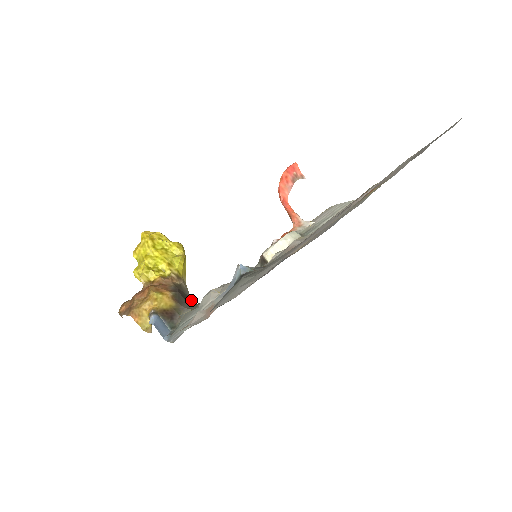
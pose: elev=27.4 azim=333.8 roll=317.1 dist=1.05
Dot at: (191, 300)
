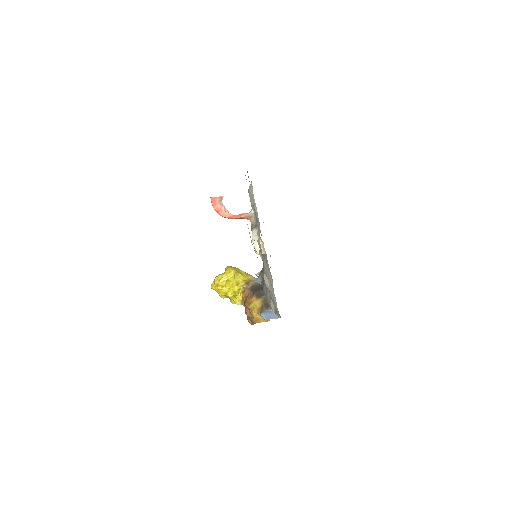
Dot at: occluded
